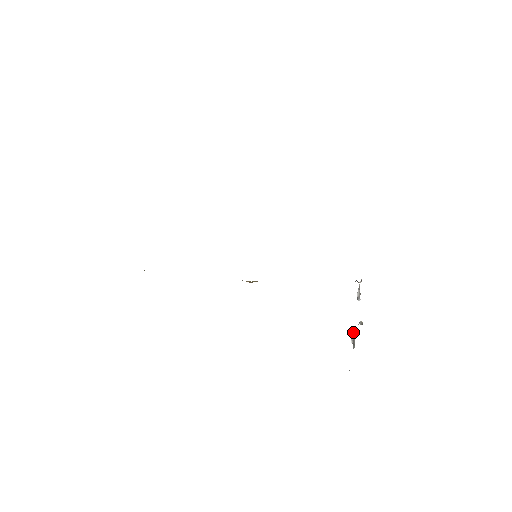
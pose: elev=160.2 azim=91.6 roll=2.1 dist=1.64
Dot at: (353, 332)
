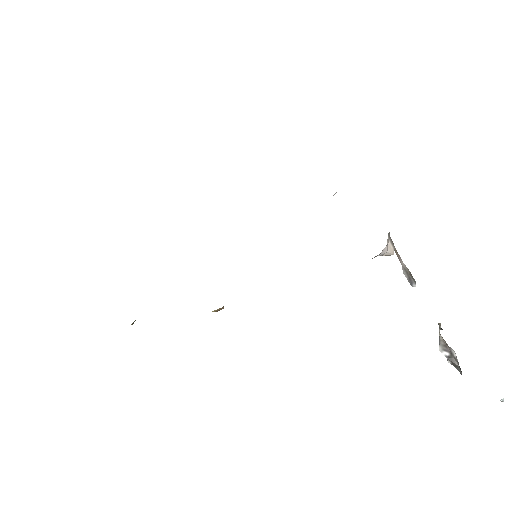
Dot at: (439, 344)
